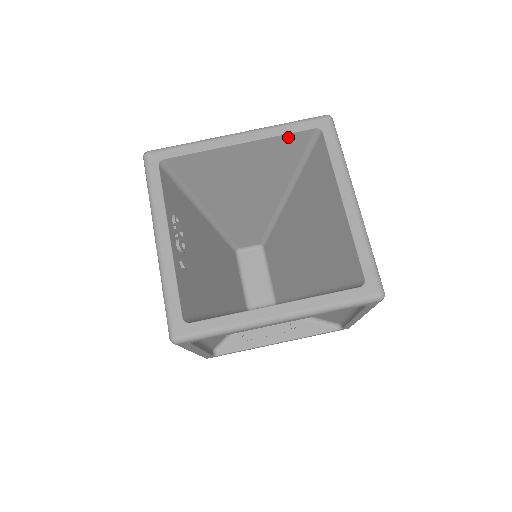
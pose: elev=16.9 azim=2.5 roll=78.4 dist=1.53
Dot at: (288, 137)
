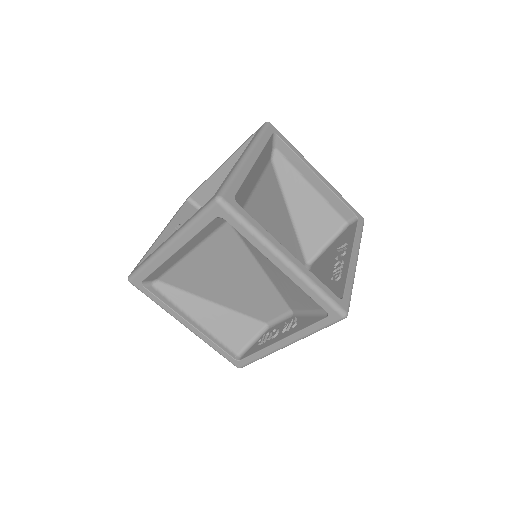
Dot at: (244, 149)
